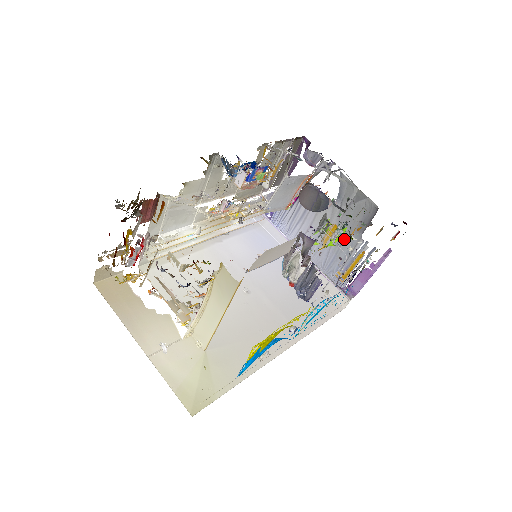
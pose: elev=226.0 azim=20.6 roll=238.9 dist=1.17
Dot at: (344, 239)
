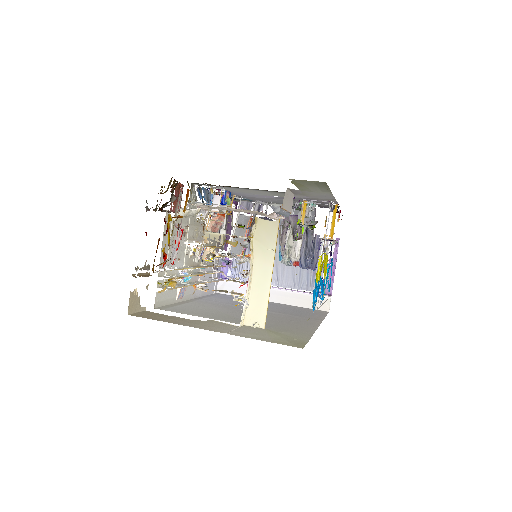
Dot at: occluded
